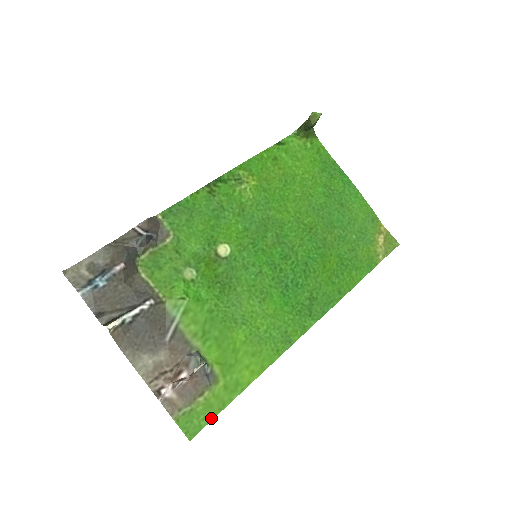
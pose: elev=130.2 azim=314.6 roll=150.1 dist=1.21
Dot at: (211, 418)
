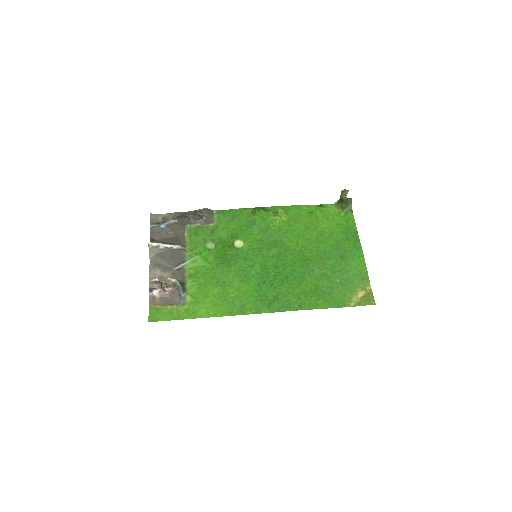
Dot at: (167, 319)
